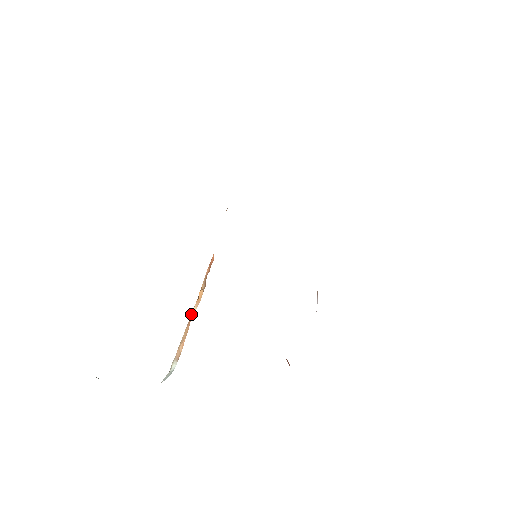
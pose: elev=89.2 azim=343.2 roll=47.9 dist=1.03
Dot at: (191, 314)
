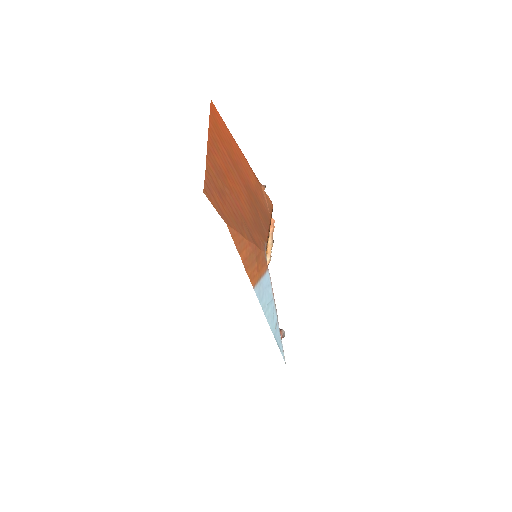
Dot at: occluded
